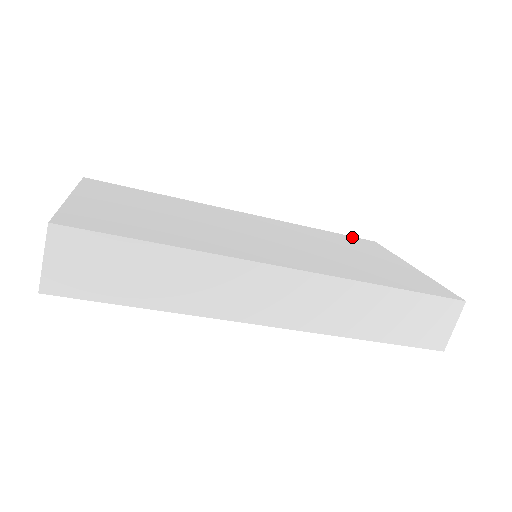
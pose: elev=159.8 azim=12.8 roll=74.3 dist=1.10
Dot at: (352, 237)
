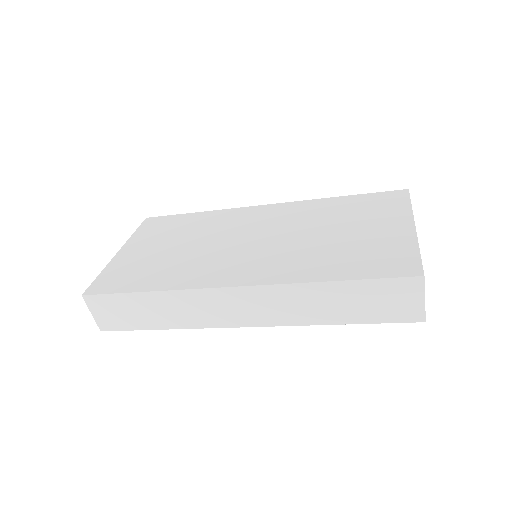
Dot at: (377, 194)
